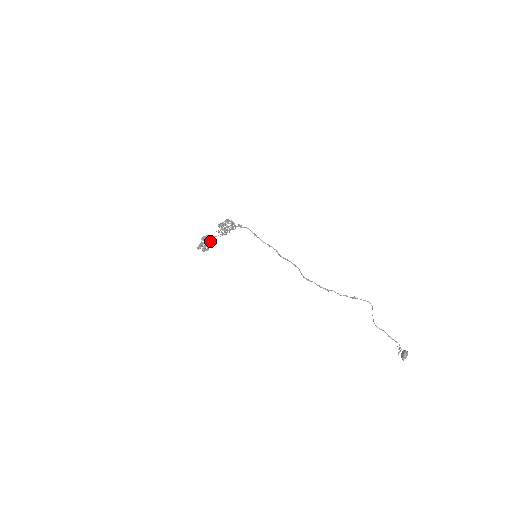
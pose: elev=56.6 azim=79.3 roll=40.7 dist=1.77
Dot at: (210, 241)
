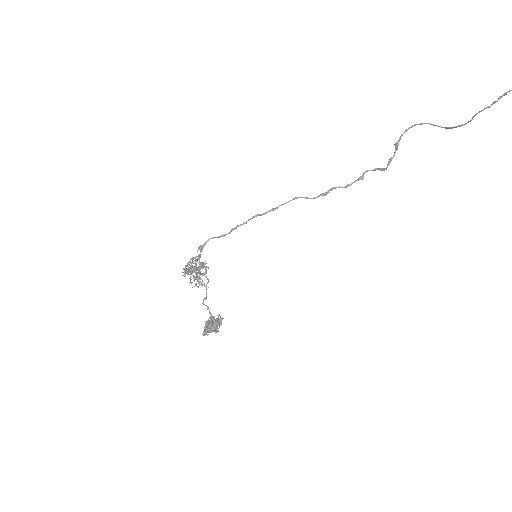
Dot at: occluded
